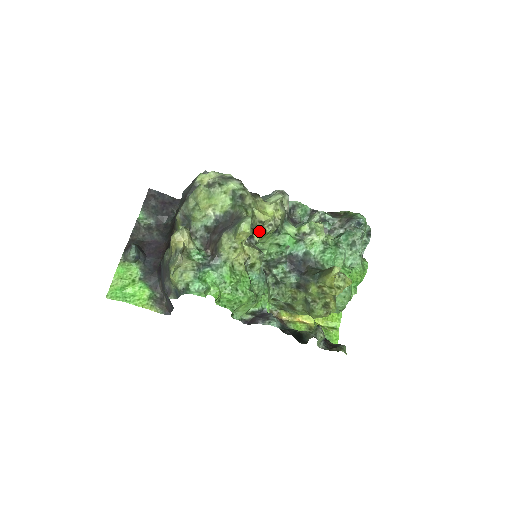
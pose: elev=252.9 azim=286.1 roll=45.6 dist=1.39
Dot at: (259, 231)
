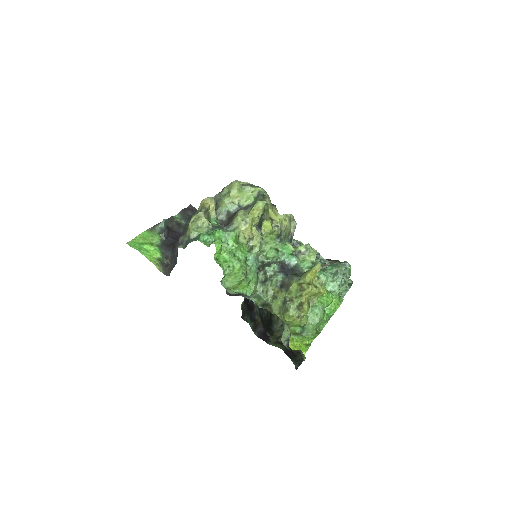
Dot at: (267, 225)
